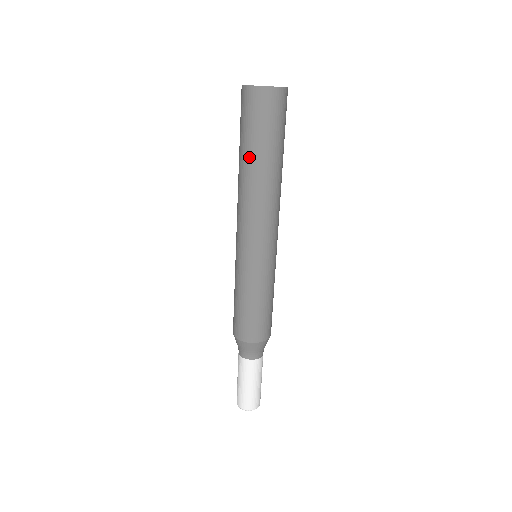
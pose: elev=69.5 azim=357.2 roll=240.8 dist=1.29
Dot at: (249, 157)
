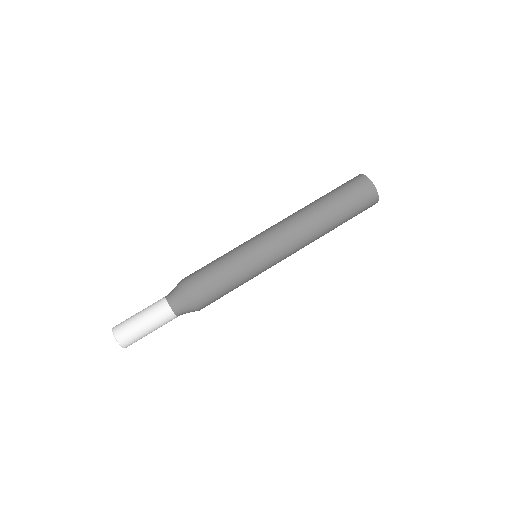
Dot at: (320, 198)
